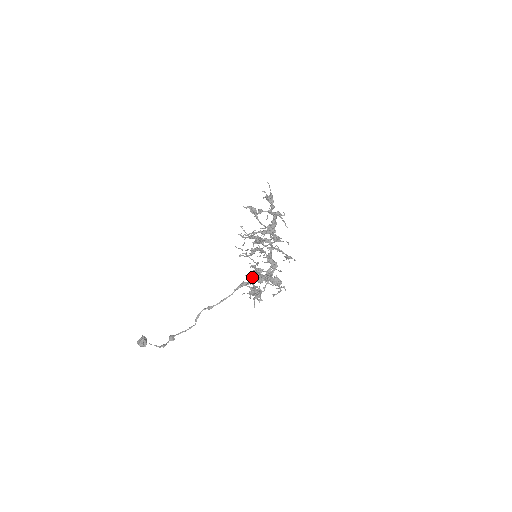
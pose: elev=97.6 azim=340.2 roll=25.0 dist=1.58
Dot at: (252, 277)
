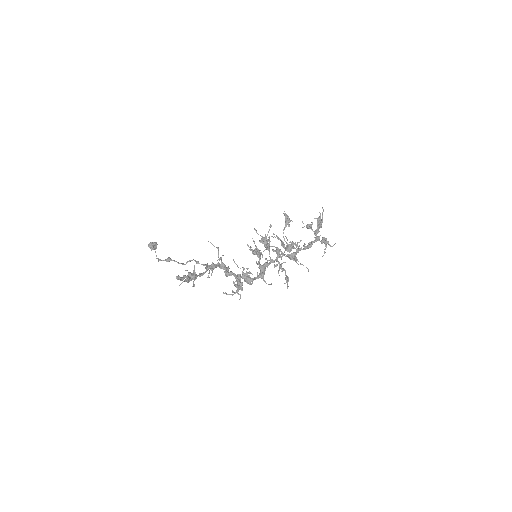
Dot at: (210, 265)
